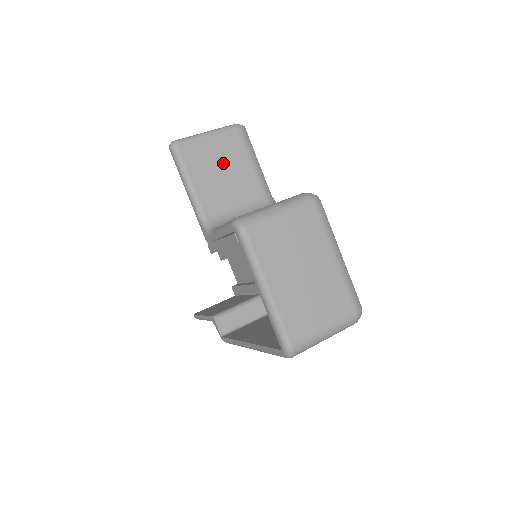
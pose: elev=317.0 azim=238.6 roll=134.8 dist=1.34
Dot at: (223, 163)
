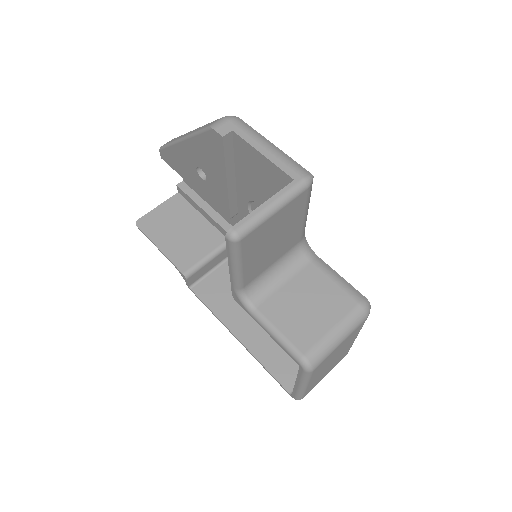
Dot at: (278, 233)
